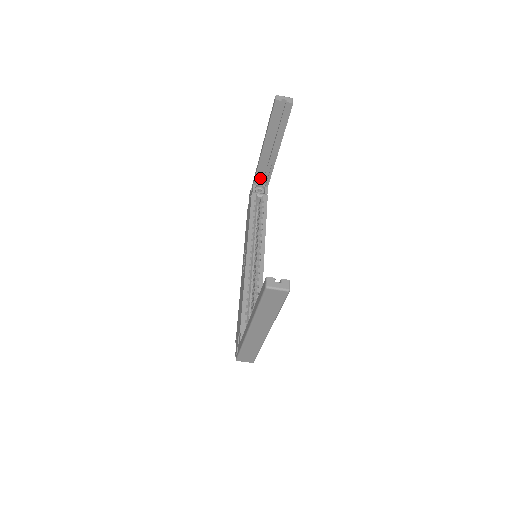
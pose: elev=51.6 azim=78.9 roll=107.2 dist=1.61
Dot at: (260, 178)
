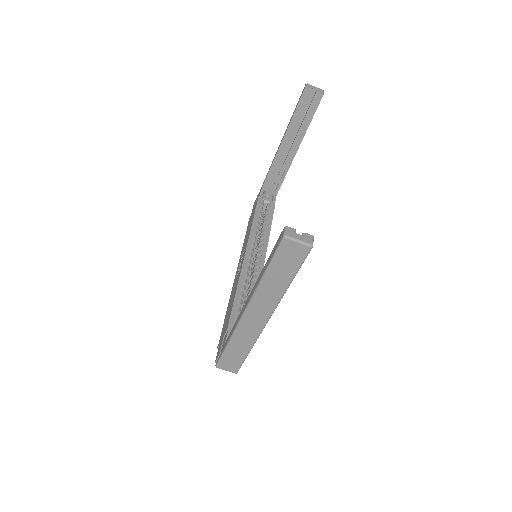
Dot at: (270, 183)
